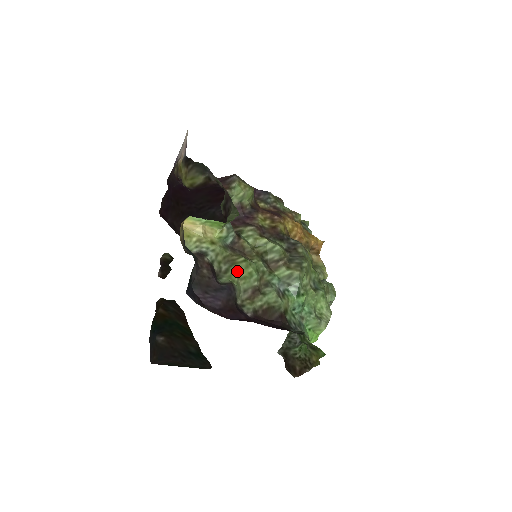
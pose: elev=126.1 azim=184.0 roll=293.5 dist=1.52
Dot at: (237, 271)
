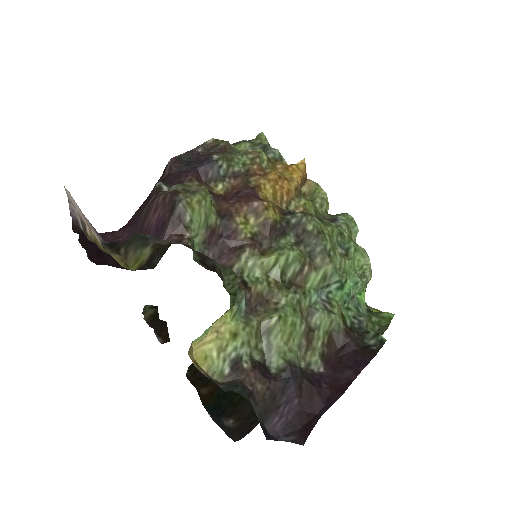
Dot at: (280, 338)
